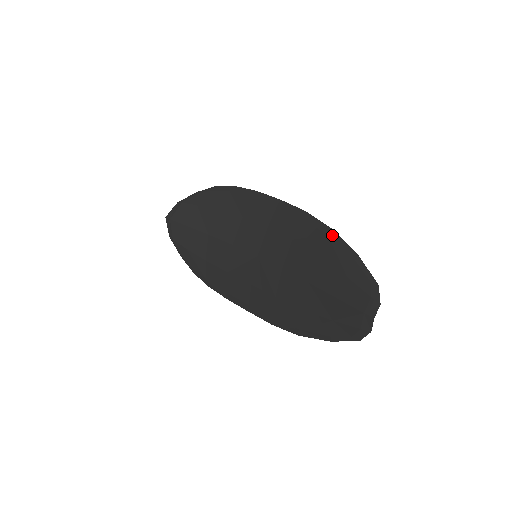
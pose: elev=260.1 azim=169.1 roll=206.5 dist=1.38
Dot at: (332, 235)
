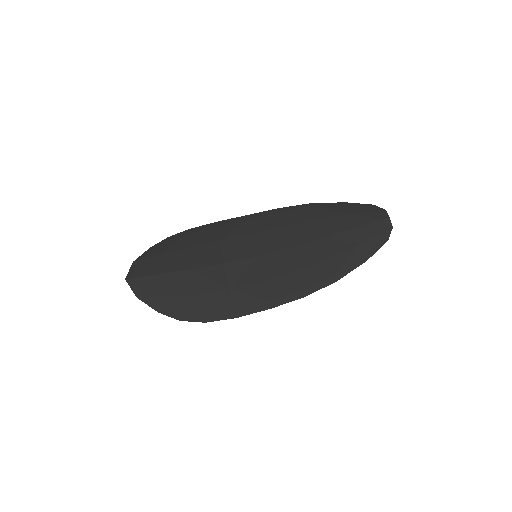
Dot at: (315, 205)
